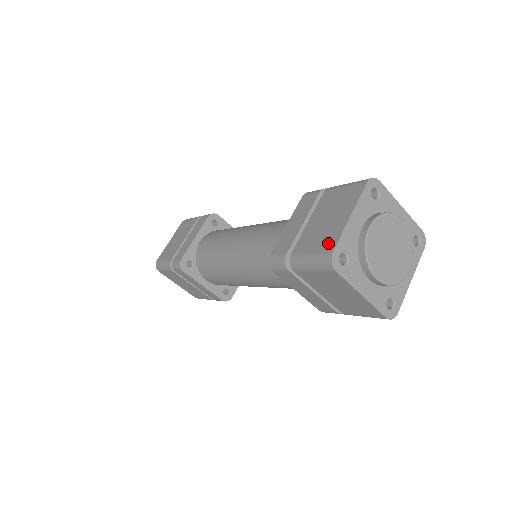
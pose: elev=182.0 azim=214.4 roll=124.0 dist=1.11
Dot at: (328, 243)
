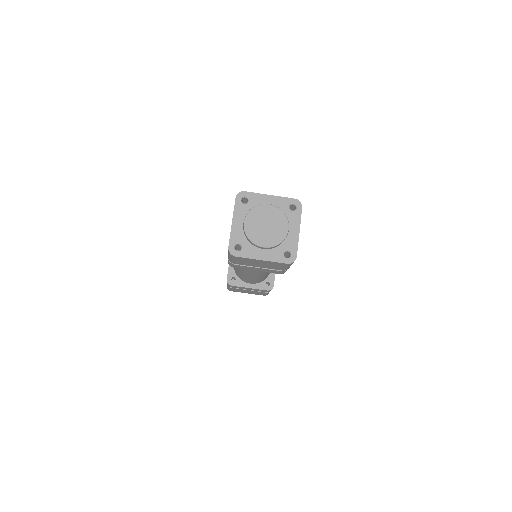
Dot at: occluded
